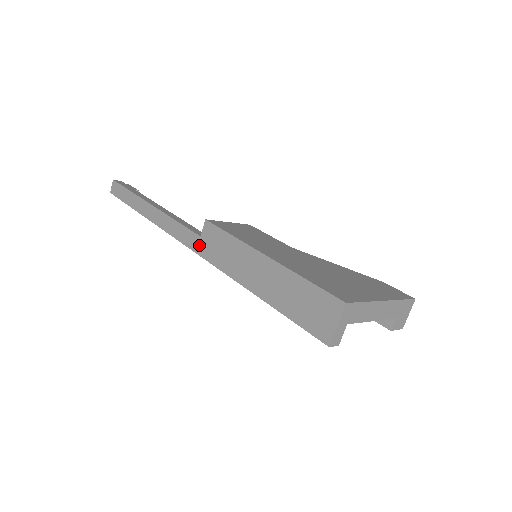
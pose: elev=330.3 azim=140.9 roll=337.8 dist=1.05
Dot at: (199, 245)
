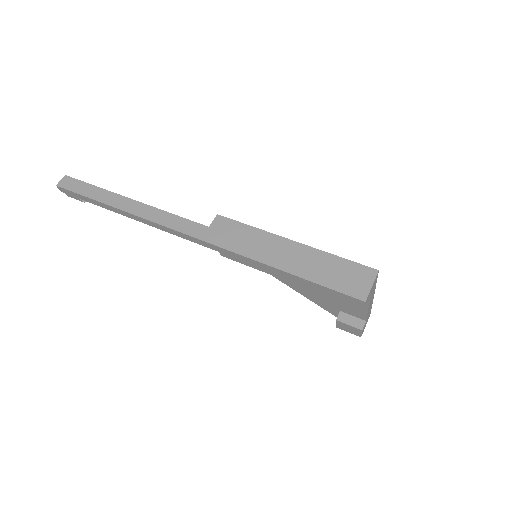
Dot at: (206, 233)
